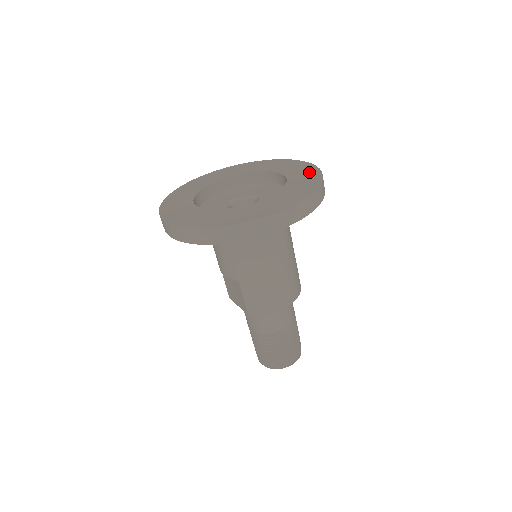
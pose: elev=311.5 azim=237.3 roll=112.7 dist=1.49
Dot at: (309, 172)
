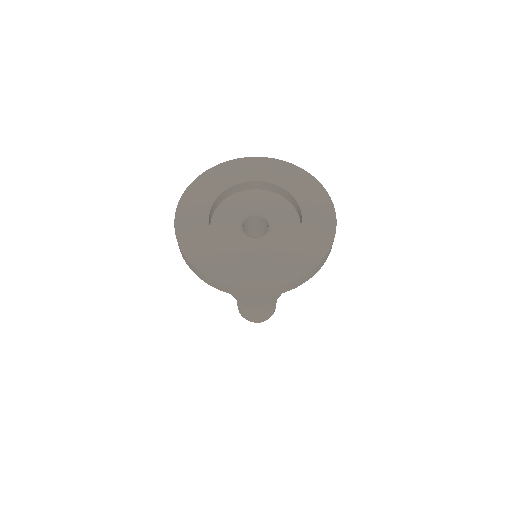
Dot at: (315, 250)
